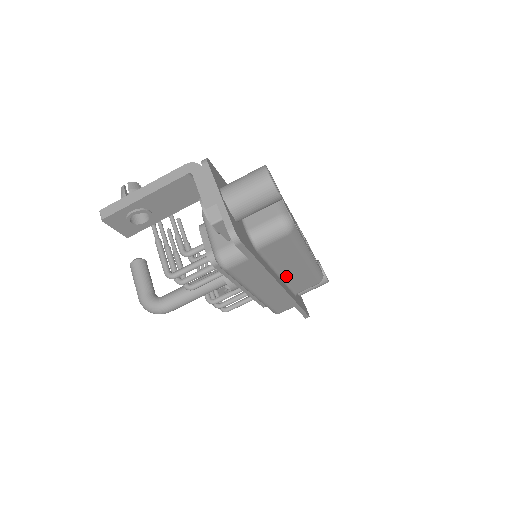
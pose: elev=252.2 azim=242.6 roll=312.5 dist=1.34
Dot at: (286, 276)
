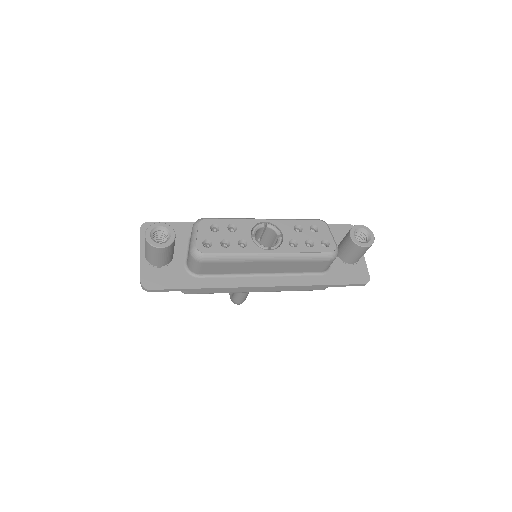
Dot at: (273, 271)
